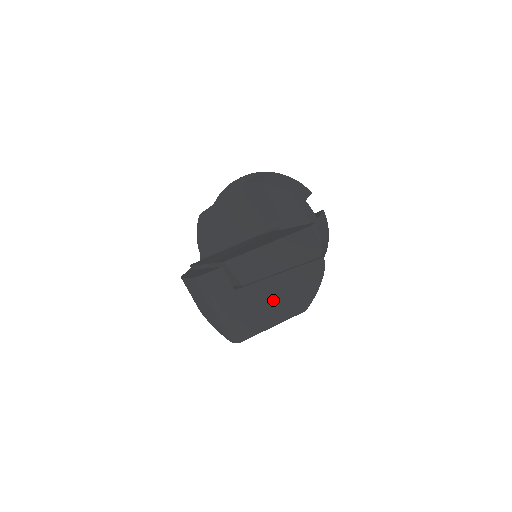
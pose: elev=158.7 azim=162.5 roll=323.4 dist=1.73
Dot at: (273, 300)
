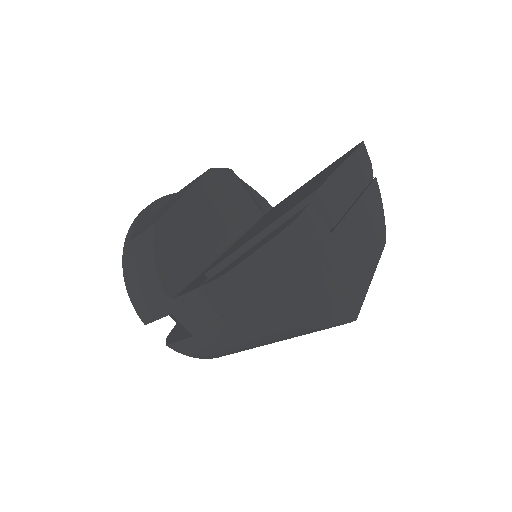
Dot at: (364, 236)
